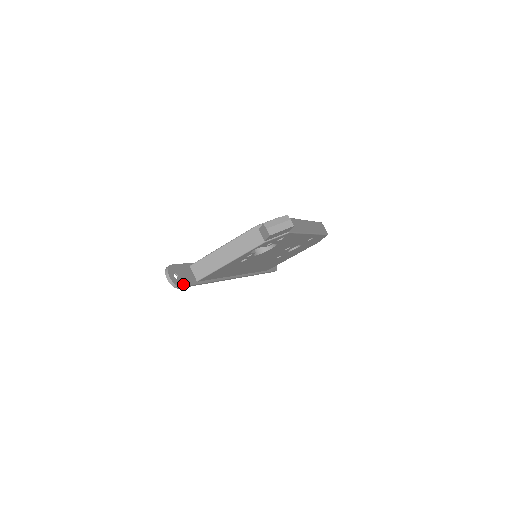
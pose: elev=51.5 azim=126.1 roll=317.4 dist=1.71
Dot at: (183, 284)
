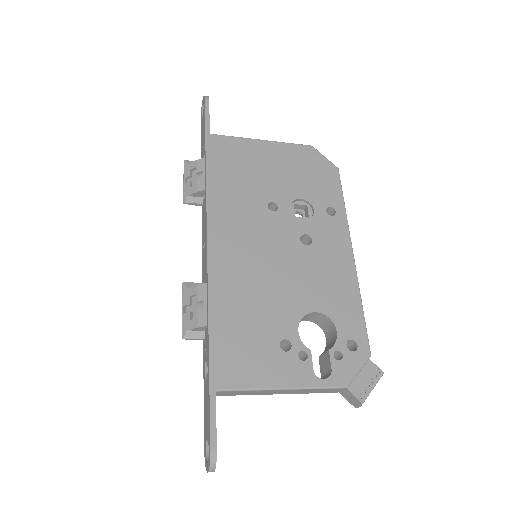
Dot at: occluded
